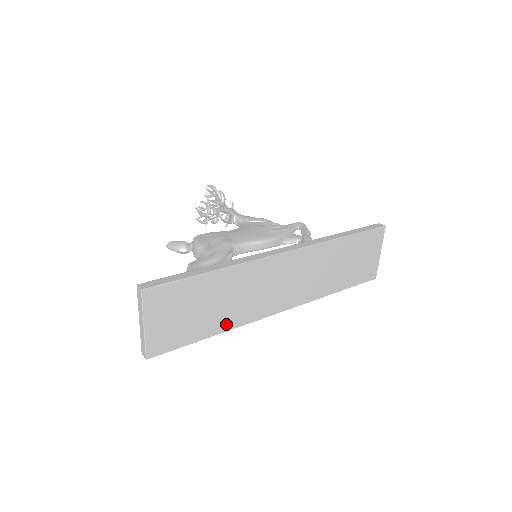
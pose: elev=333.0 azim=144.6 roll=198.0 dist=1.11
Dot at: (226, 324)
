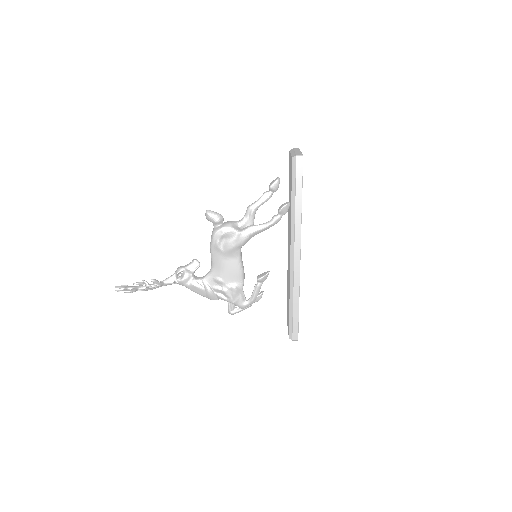
Dot at: occluded
